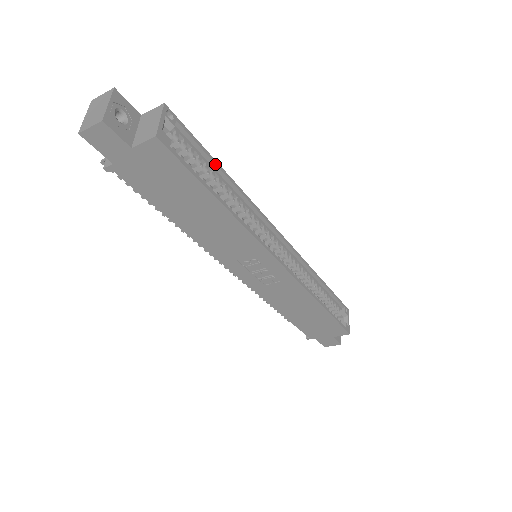
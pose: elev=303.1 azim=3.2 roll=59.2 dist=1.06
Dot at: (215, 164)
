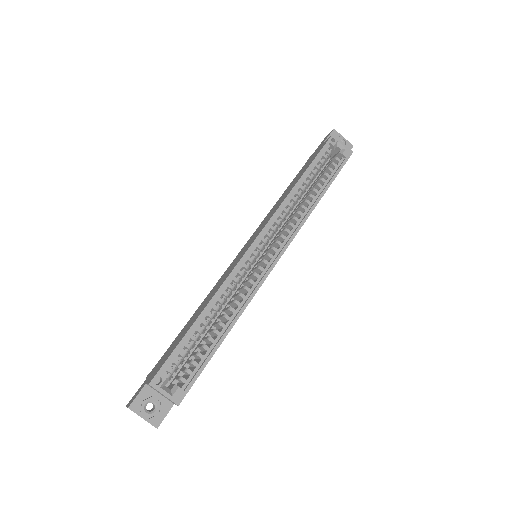
Dot at: (193, 330)
